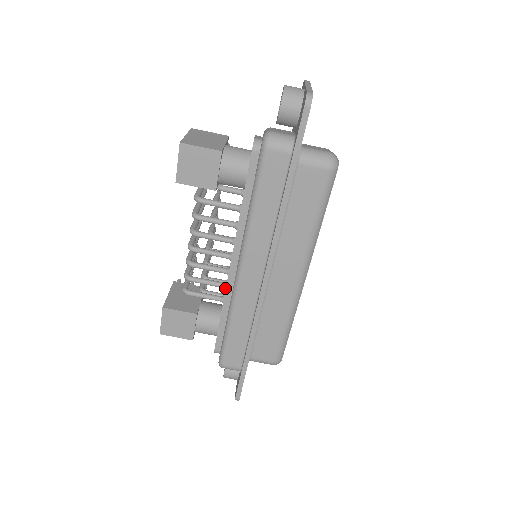
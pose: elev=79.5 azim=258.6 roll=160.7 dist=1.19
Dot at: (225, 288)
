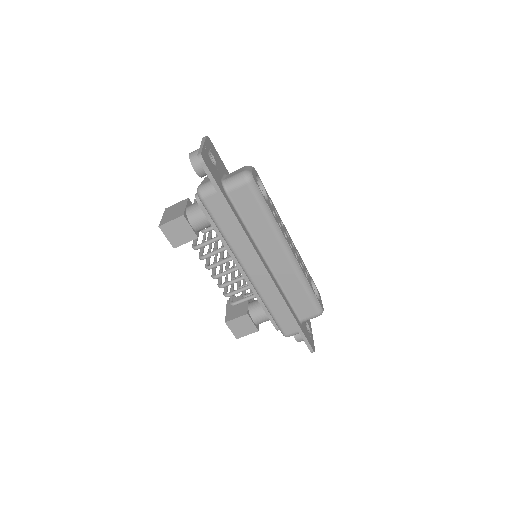
Dot at: occluded
